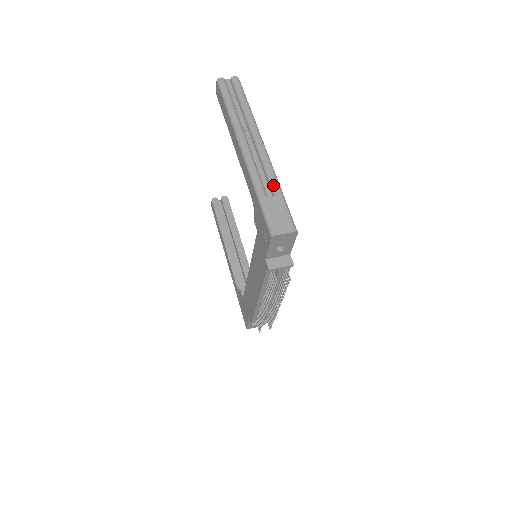
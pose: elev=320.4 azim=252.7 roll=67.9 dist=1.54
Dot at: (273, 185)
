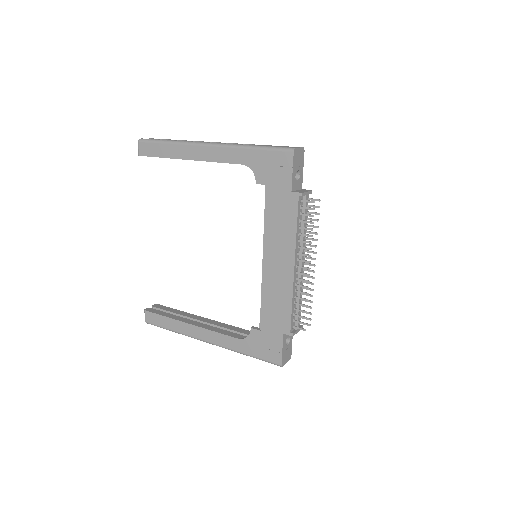
Dot at: occluded
